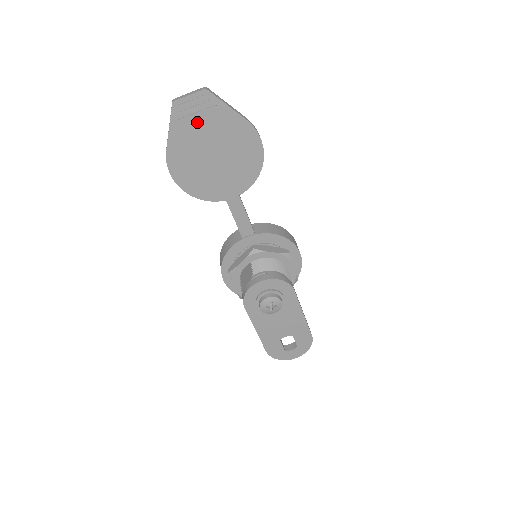
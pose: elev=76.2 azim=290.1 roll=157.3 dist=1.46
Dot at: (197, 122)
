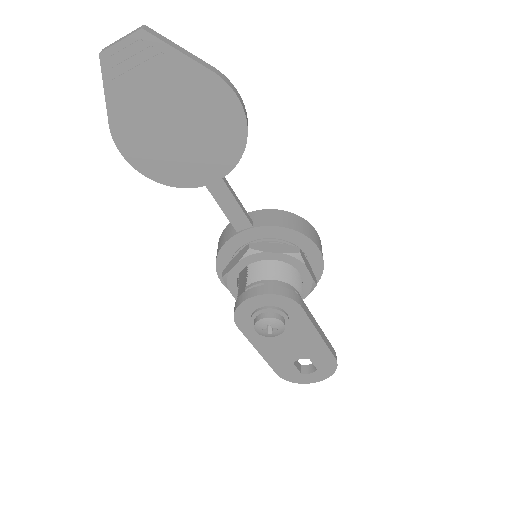
Dot at: (141, 80)
